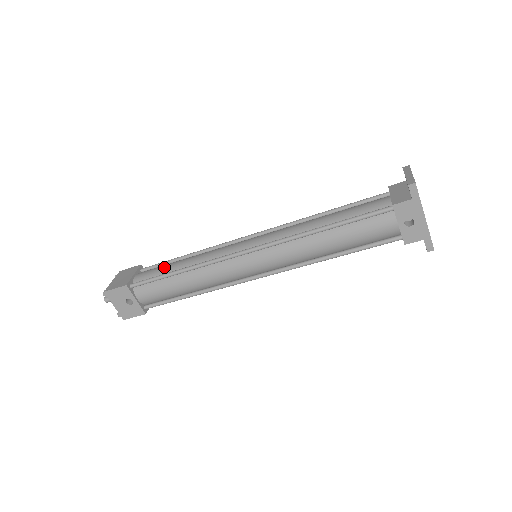
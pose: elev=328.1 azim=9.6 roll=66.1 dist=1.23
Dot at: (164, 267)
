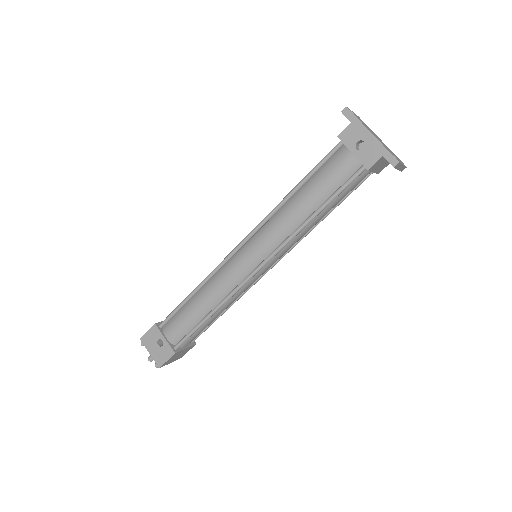
Dot at: occluded
